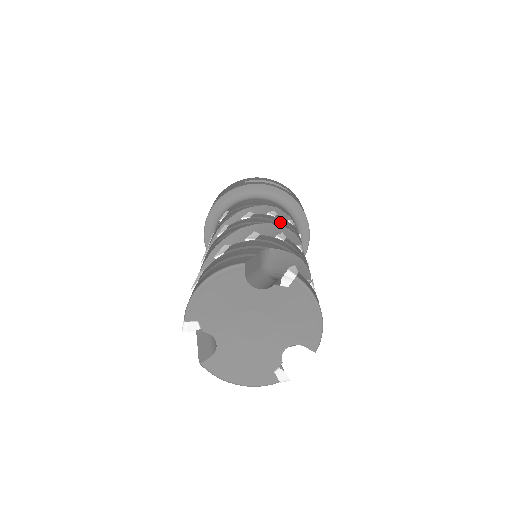
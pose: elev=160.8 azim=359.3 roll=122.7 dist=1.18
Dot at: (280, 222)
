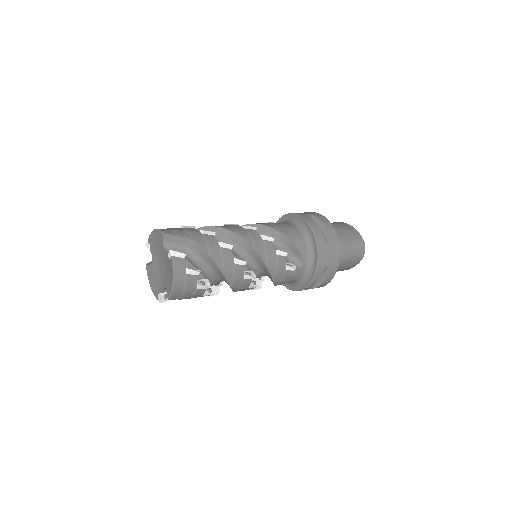
Dot at: (257, 243)
